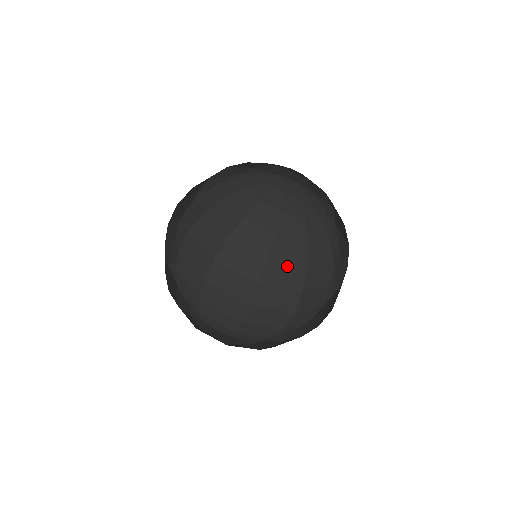
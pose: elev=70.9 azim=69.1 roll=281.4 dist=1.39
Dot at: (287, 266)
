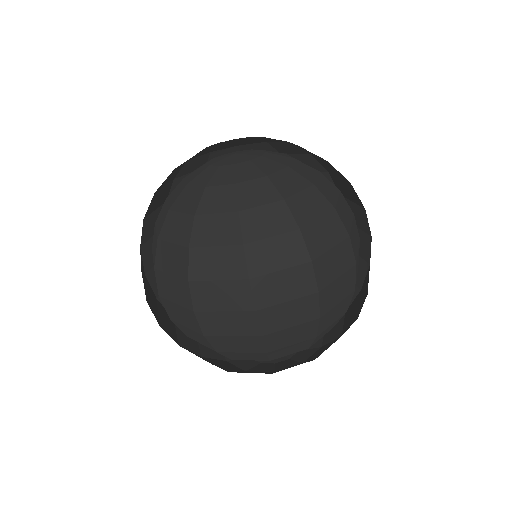
Dot at: (273, 241)
